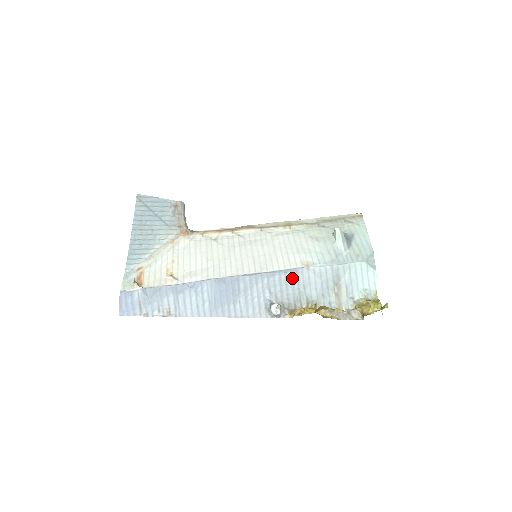
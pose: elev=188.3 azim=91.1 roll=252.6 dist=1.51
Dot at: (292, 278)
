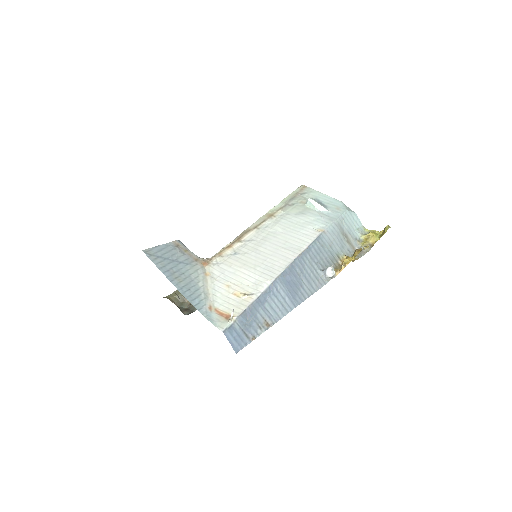
Dot at: (321, 245)
